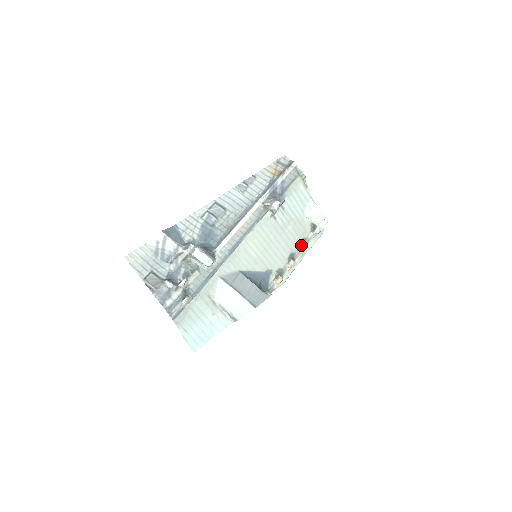
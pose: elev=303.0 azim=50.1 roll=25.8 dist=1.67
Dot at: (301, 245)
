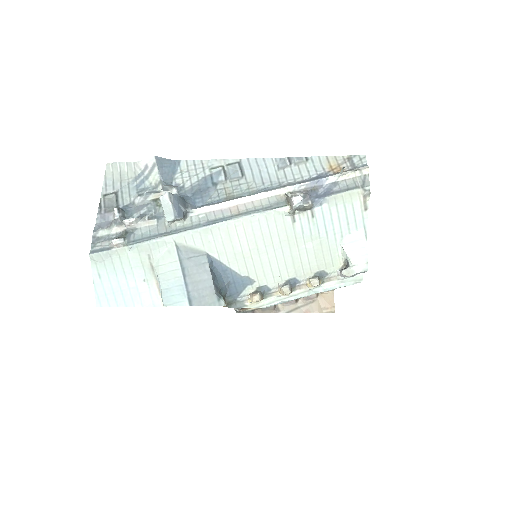
Dot at: (314, 276)
